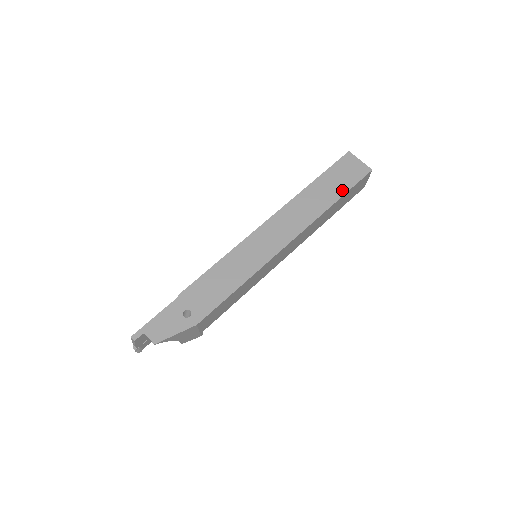
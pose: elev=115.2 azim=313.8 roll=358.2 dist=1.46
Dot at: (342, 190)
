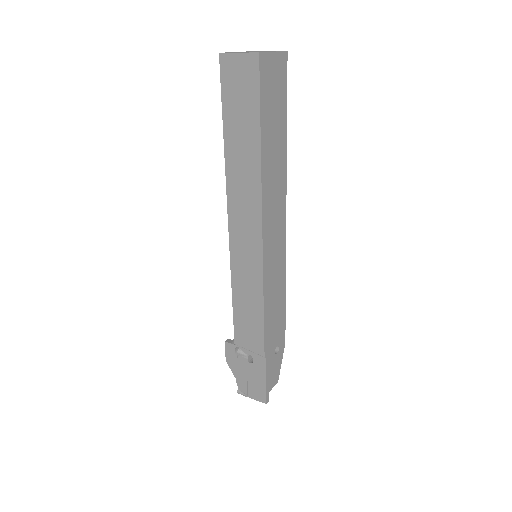
Dot at: (283, 117)
